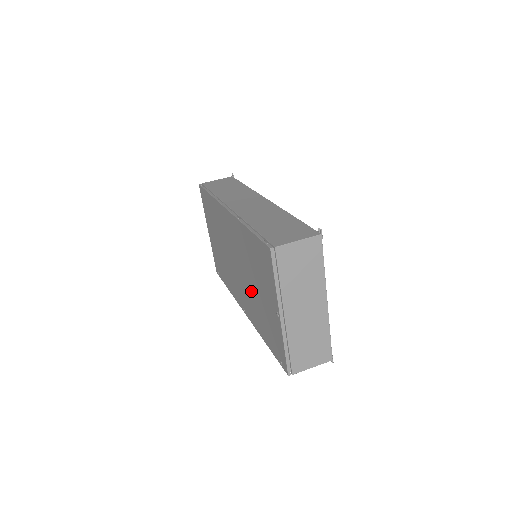
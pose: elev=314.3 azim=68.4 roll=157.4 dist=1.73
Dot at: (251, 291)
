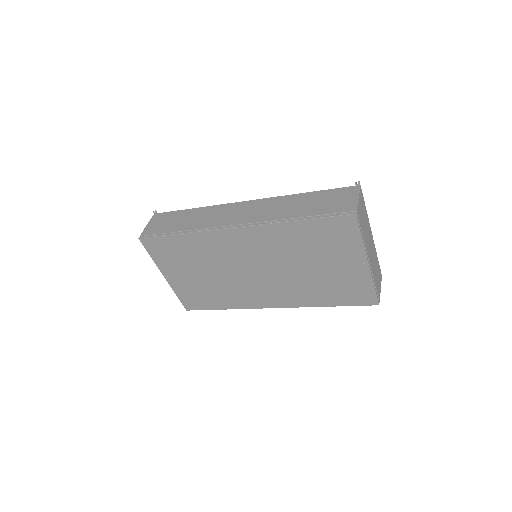
Dot at: (297, 277)
